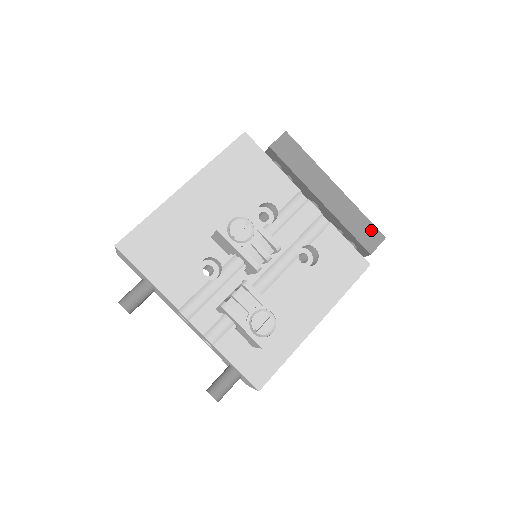
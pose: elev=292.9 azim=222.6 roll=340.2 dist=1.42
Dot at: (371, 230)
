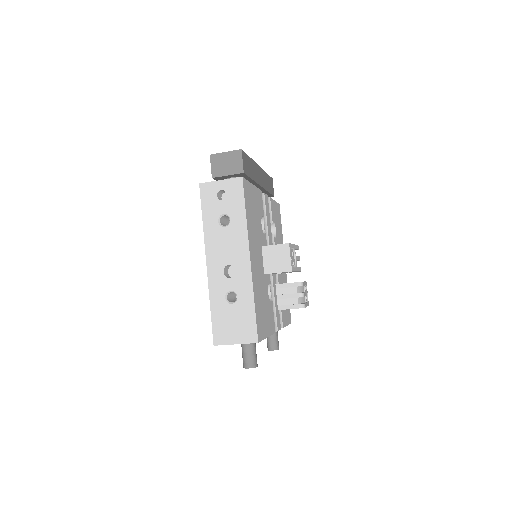
Dot at: (270, 180)
